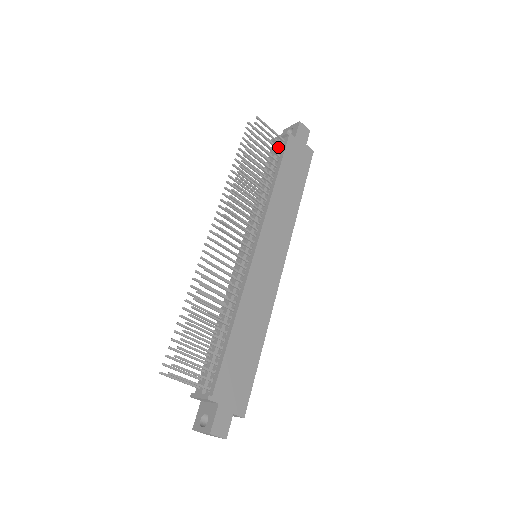
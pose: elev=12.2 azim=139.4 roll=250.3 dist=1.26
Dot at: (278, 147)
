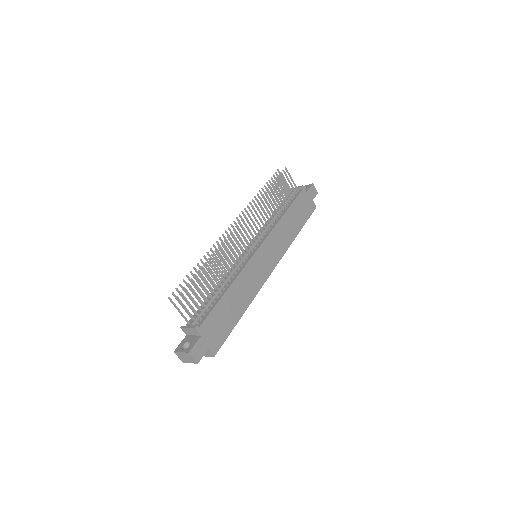
Dot at: occluded
